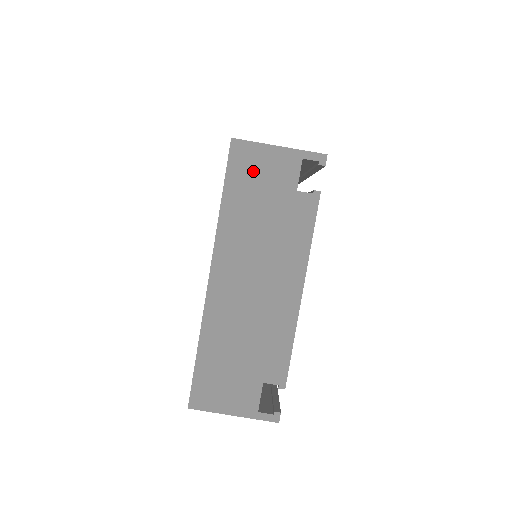
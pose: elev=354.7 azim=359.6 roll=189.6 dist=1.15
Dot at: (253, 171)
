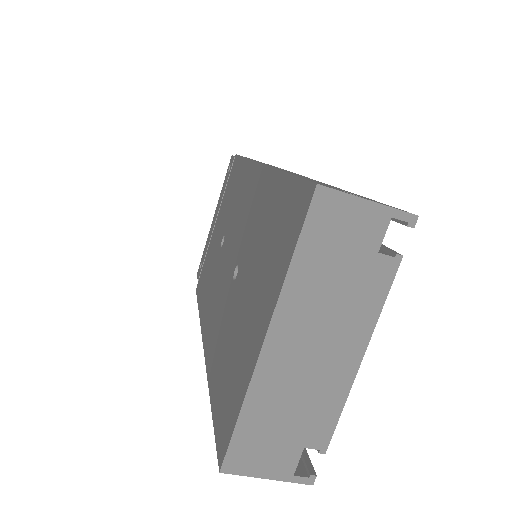
Dot at: (335, 225)
